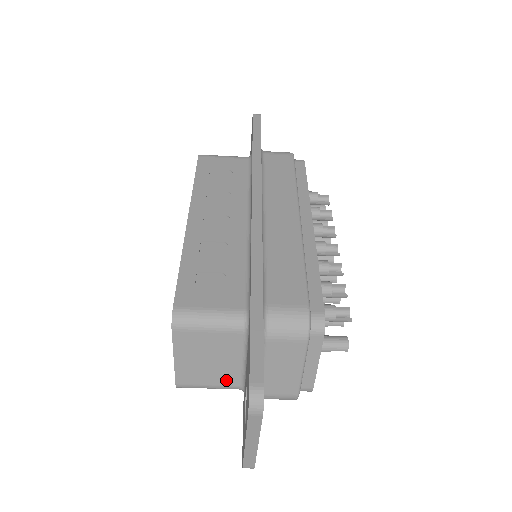
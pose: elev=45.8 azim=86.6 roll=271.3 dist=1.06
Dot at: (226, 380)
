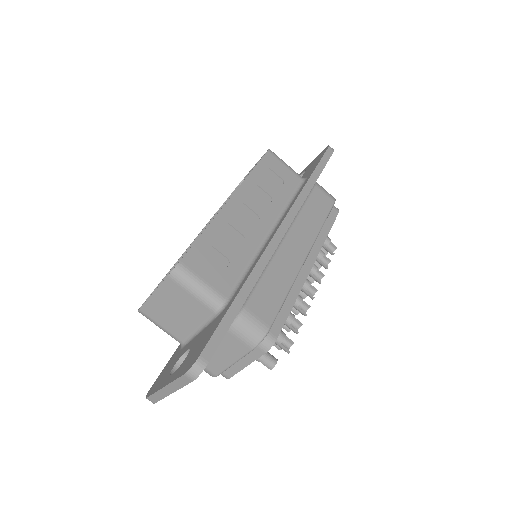
Dot at: (176, 331)
